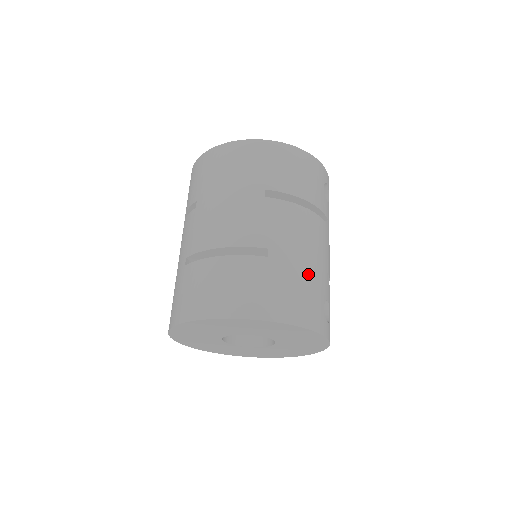
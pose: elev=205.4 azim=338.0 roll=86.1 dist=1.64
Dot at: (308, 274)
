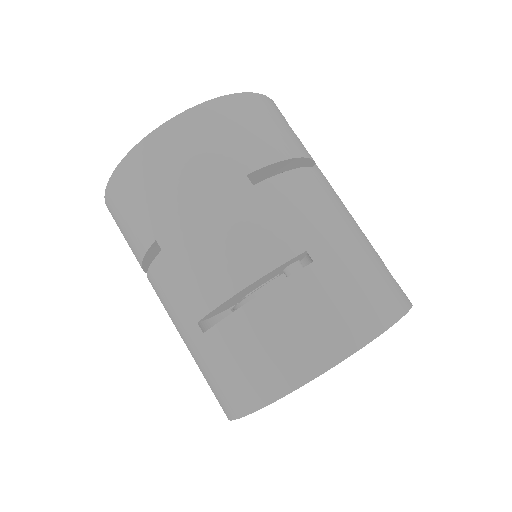
Dot at: (360, 249)
